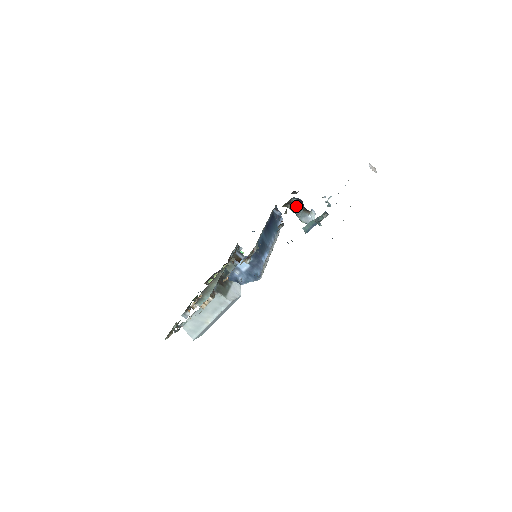
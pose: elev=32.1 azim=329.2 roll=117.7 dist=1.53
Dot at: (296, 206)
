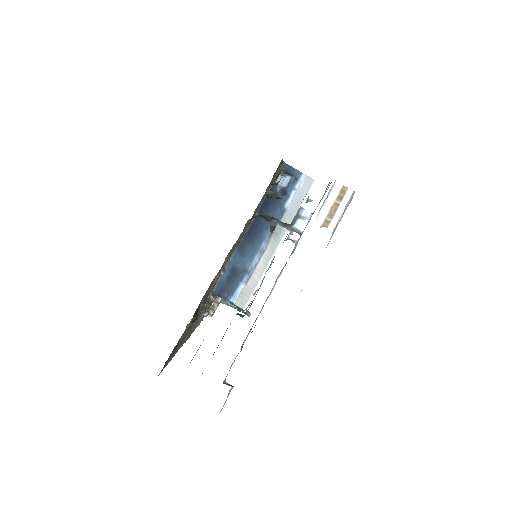
Dot at: (269, 217)
